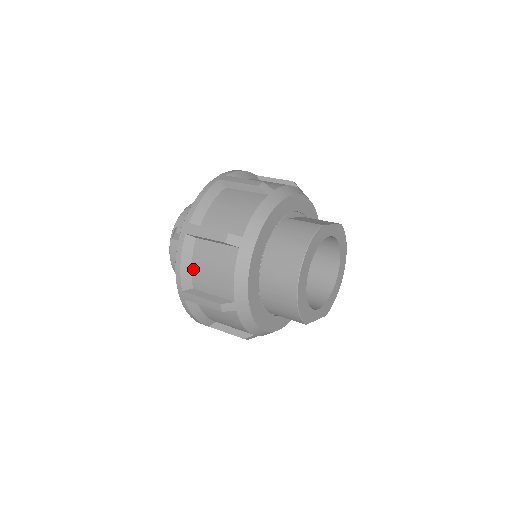
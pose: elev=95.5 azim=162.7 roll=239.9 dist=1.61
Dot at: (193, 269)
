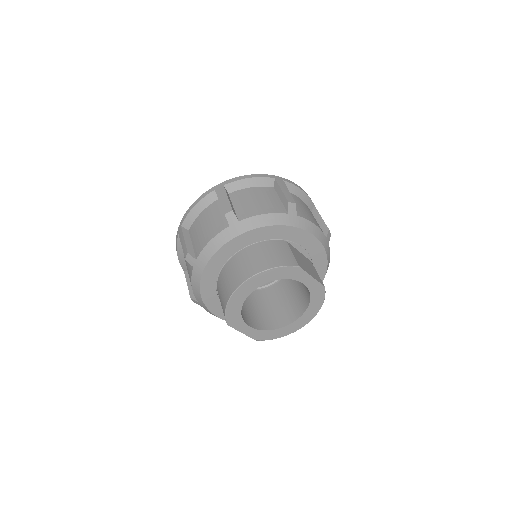
Dot at: (198, 217)
